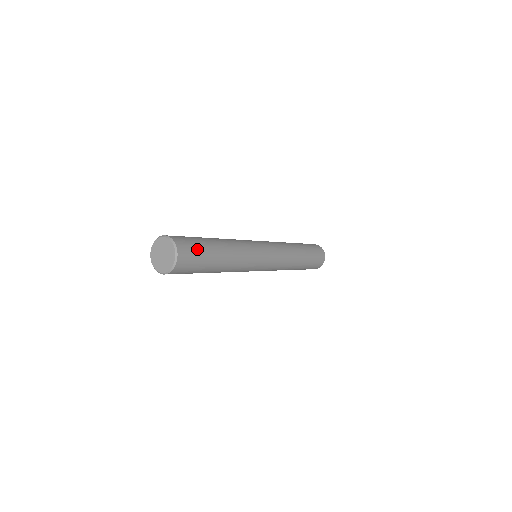
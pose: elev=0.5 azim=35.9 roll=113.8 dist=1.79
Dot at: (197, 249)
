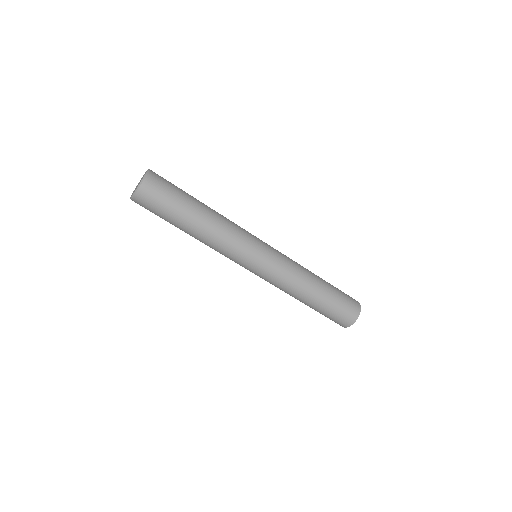
Dot at: (172, 185)
